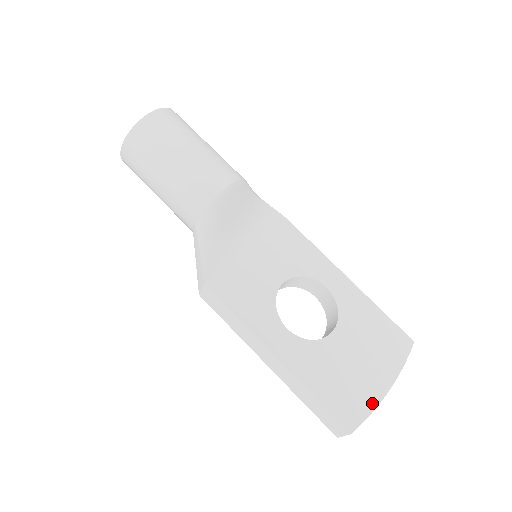
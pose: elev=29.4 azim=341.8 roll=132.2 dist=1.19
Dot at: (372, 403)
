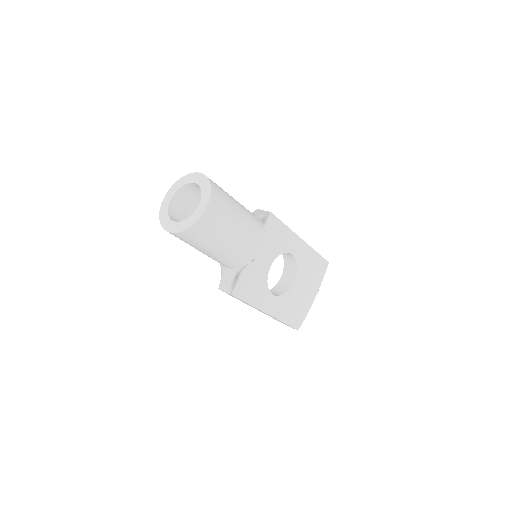
Dot at: (307, 310)
